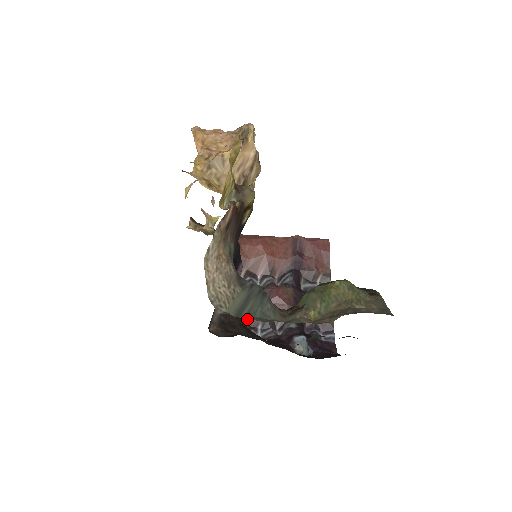
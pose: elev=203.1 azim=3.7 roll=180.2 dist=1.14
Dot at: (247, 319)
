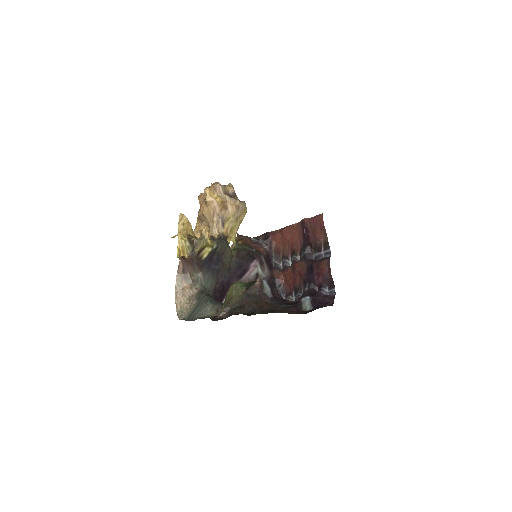
Dot at: (286, 289)
